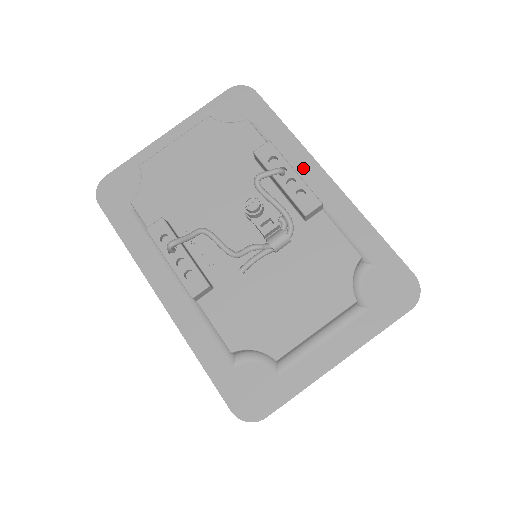
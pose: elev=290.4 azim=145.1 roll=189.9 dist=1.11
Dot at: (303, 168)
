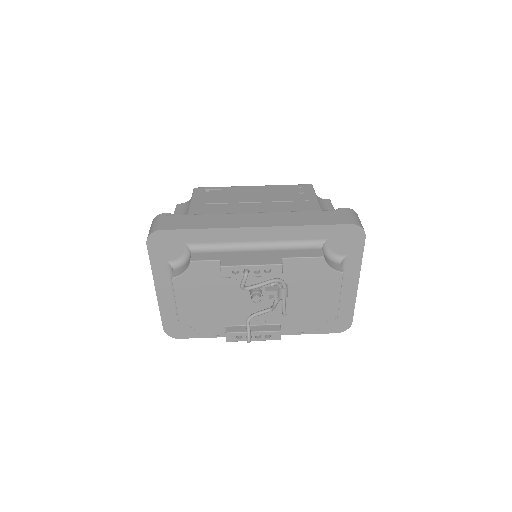
Dot at: (240, 237)
